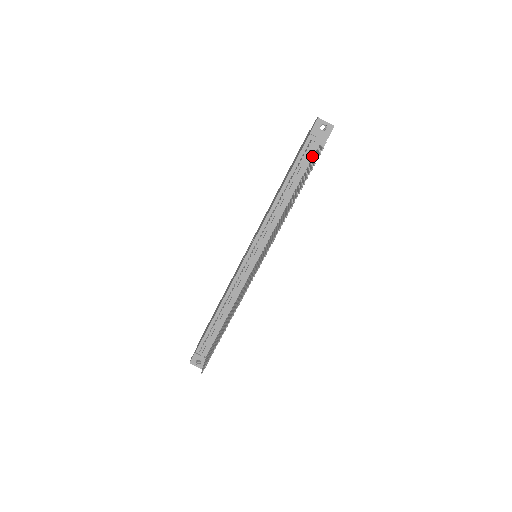
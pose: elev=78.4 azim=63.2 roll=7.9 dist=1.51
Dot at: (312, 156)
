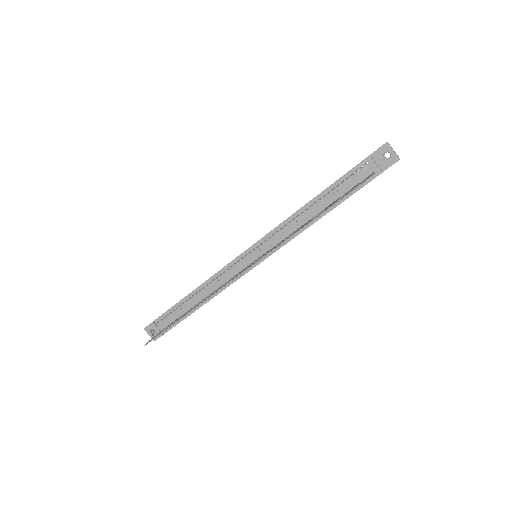
Dot at: (361, 180)
